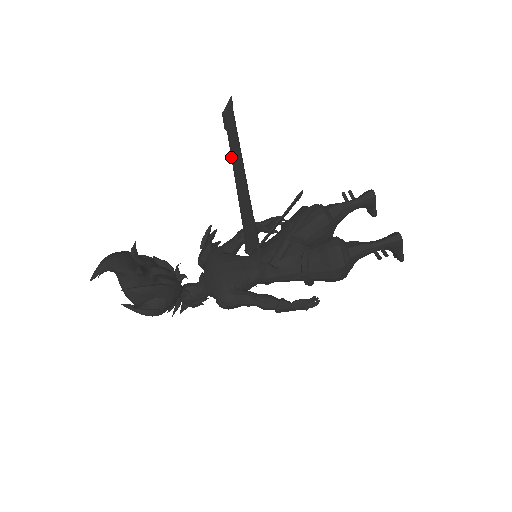
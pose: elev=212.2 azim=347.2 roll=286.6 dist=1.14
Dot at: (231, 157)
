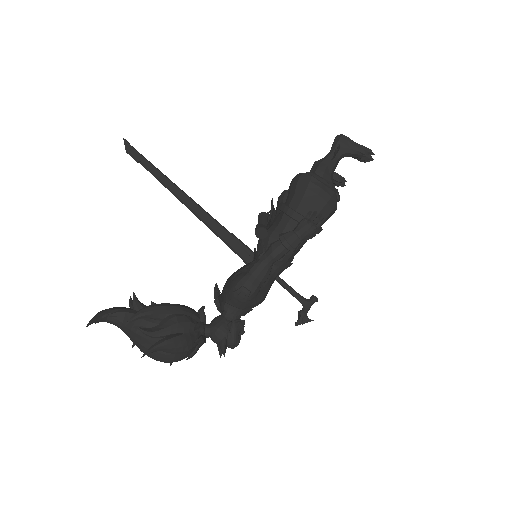
Dot at: occluded
